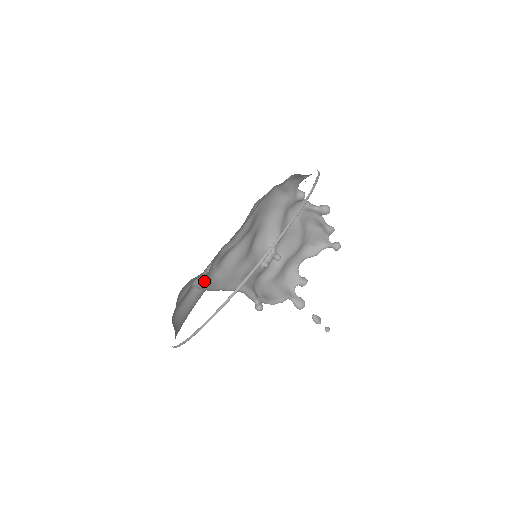
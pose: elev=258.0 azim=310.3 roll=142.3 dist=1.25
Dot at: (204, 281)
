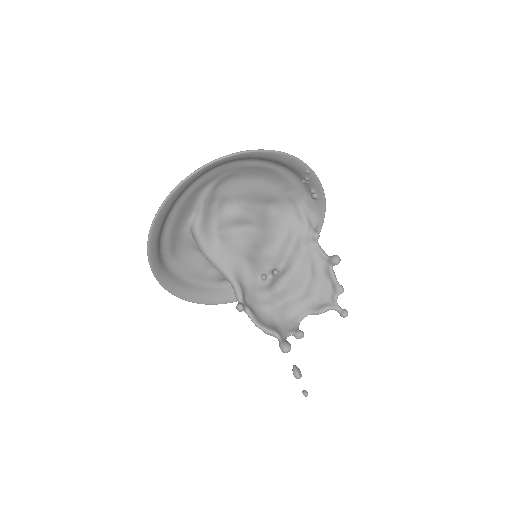
Dot at: (200, 223)
